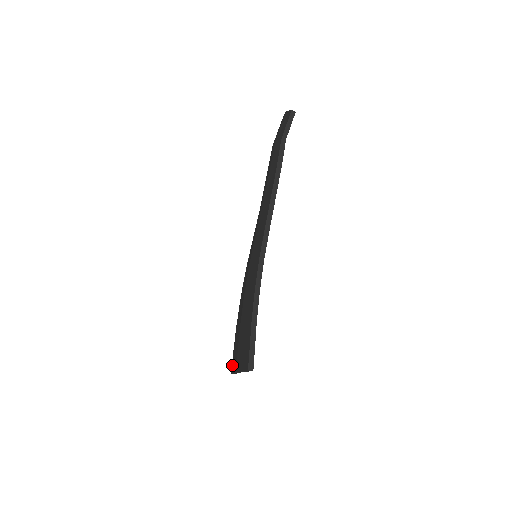
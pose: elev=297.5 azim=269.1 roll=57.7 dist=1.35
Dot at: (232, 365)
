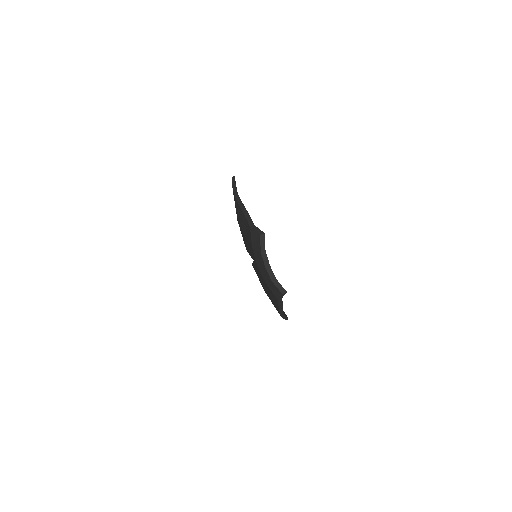
Dot at: occluded
